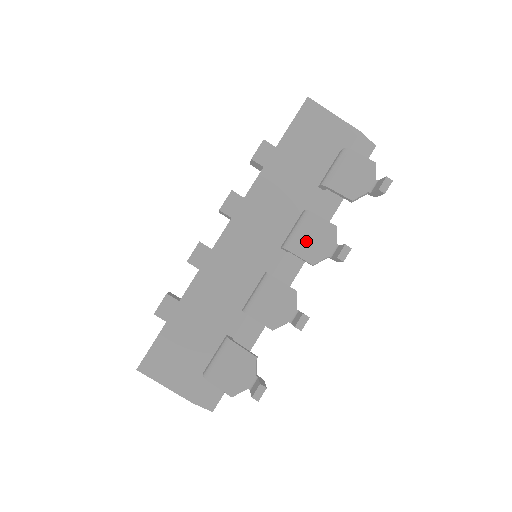
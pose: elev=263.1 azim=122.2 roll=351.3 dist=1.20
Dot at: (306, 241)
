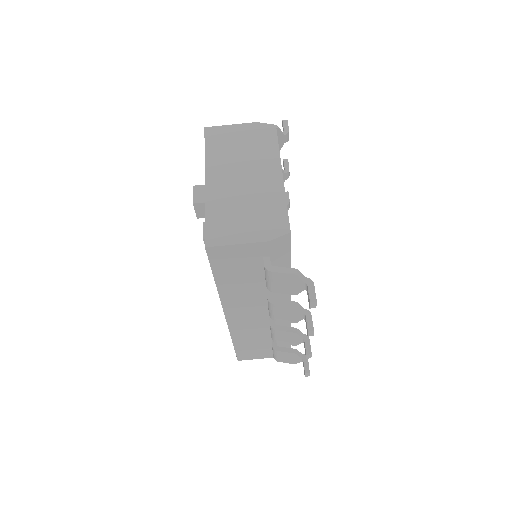
Dot at: (282, 316)
